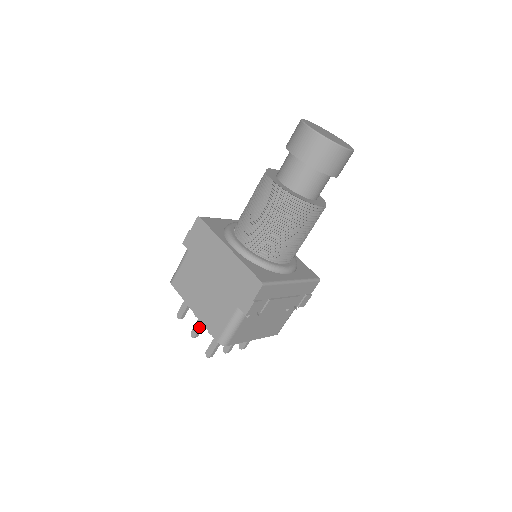
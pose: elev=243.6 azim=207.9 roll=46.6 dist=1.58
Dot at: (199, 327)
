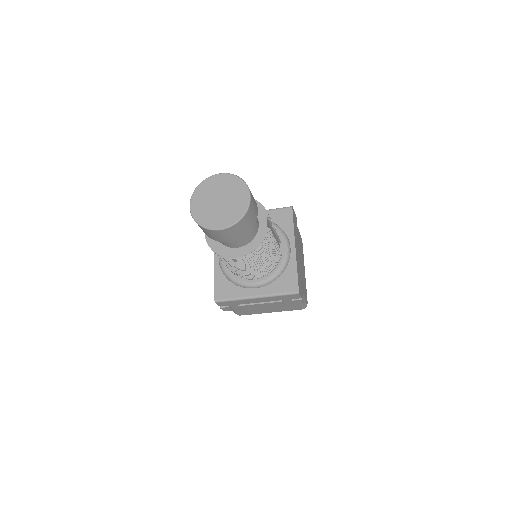
Dot at: occluded
